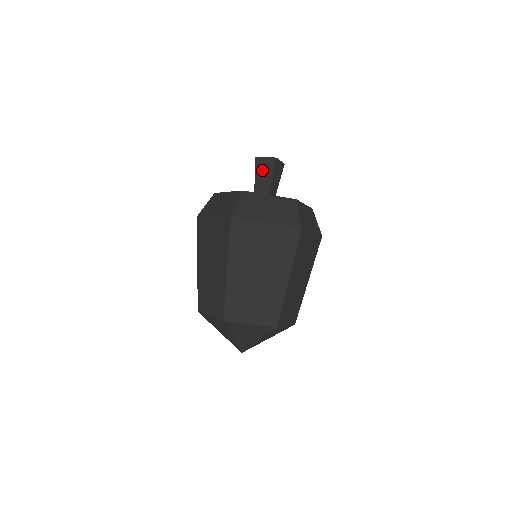
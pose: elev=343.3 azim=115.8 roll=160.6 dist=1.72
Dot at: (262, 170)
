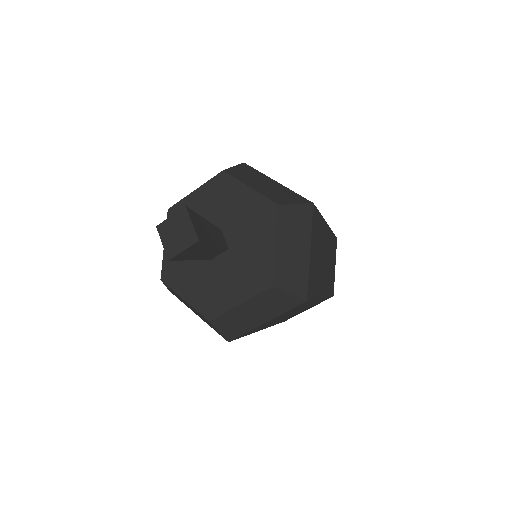
Dot at: occluded
